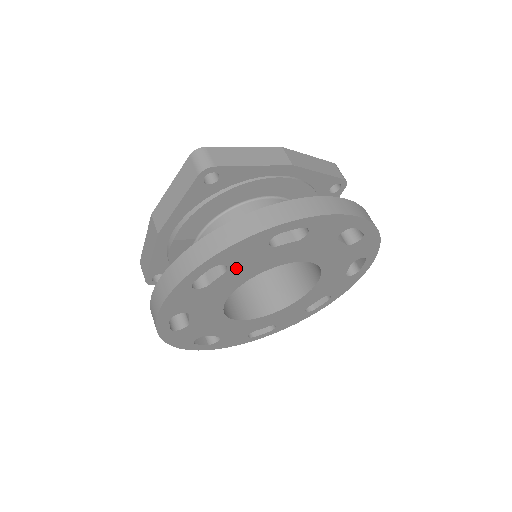
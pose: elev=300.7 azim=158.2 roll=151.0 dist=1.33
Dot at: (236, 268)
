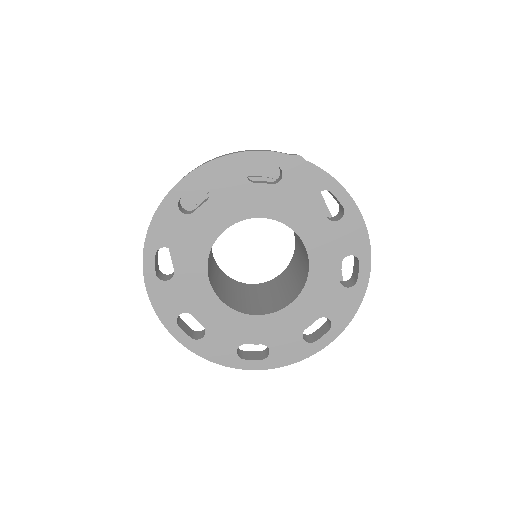
Dot at: (282, 191)
